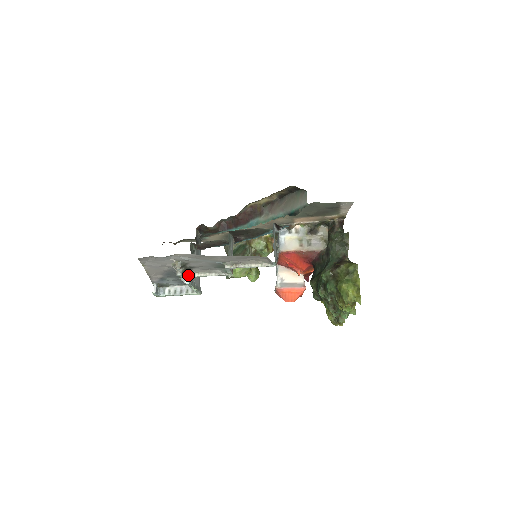
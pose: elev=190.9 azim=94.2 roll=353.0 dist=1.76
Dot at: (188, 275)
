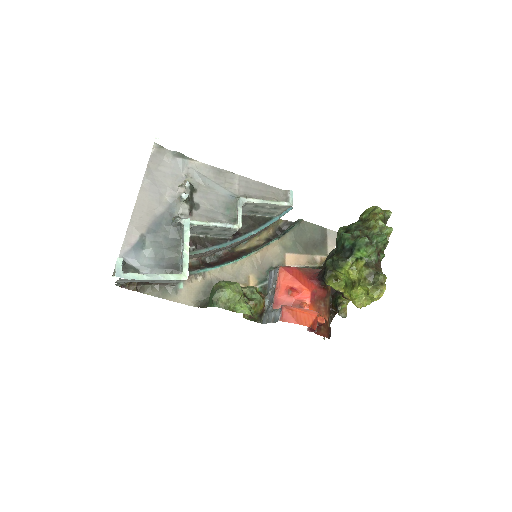
Dot at: occluded
